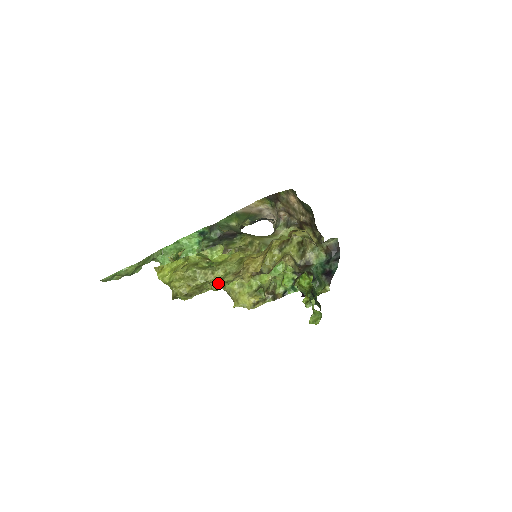
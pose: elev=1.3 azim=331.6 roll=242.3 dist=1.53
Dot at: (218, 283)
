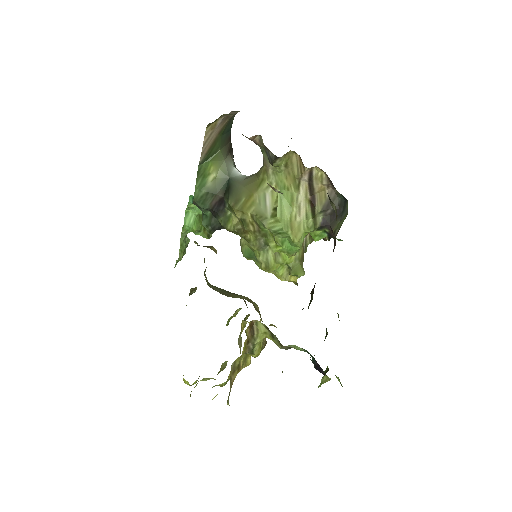
Dot at: occluded
